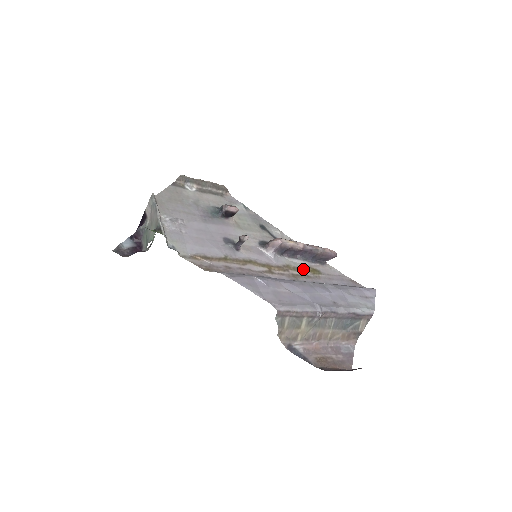
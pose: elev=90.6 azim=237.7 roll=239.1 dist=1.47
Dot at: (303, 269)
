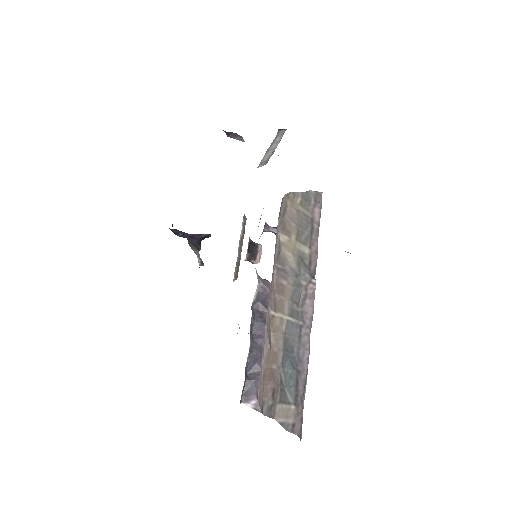
Dot at: occluded
